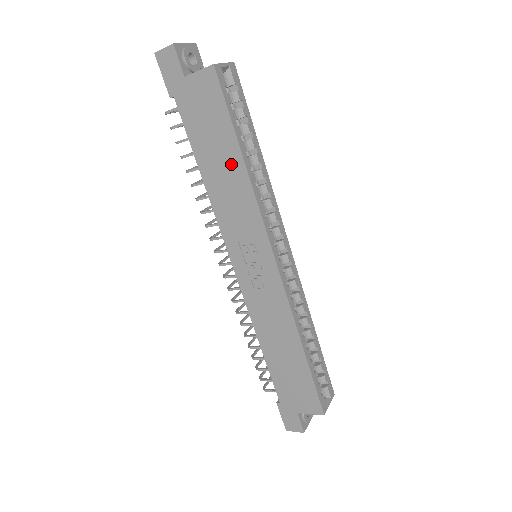
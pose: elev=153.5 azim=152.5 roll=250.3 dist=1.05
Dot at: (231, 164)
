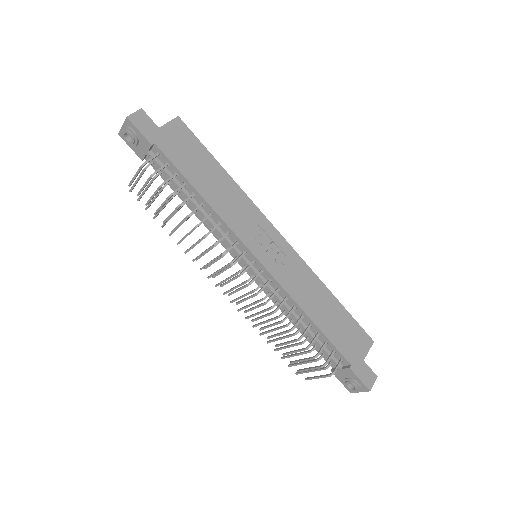
Dot at: (219, 177)
